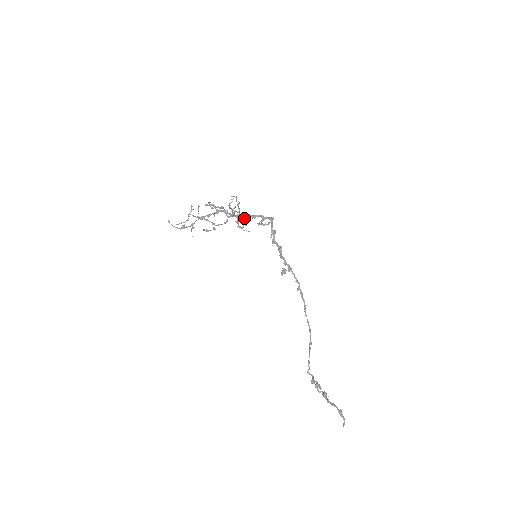
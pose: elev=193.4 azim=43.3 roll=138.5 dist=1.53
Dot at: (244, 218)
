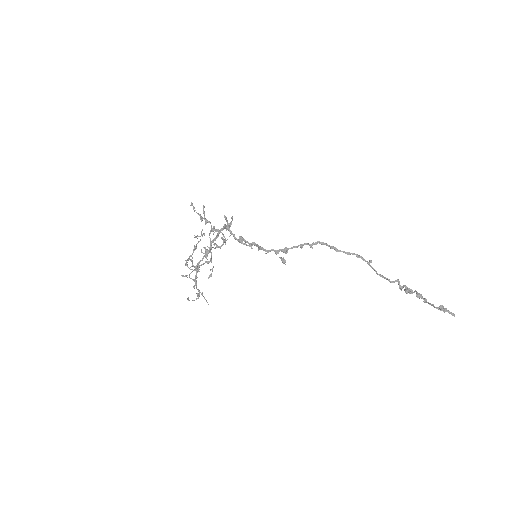
Dot at: (216, 230)
